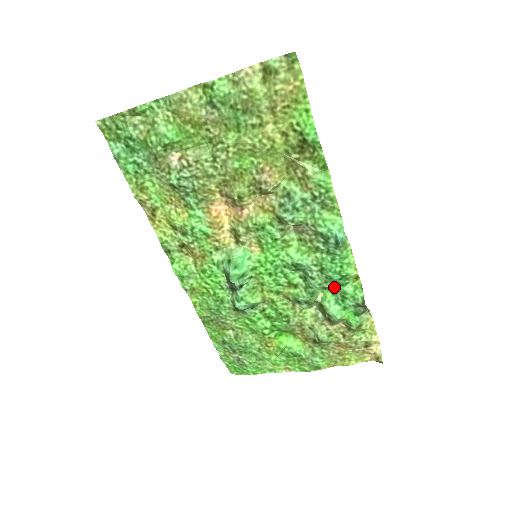
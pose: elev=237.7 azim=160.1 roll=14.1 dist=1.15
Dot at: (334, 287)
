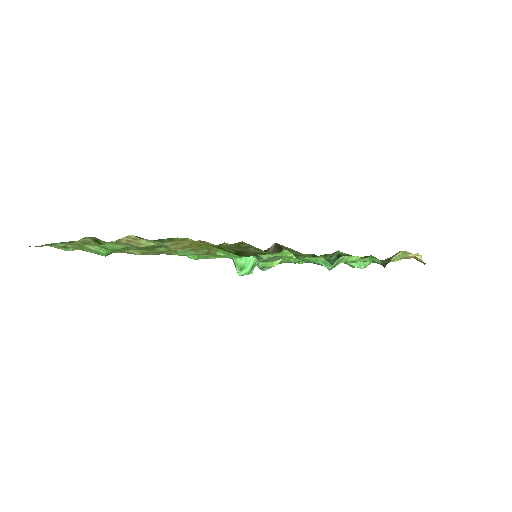
Dot at: occluded
